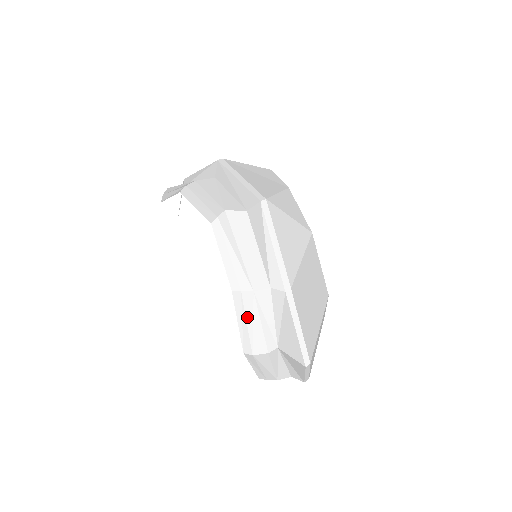
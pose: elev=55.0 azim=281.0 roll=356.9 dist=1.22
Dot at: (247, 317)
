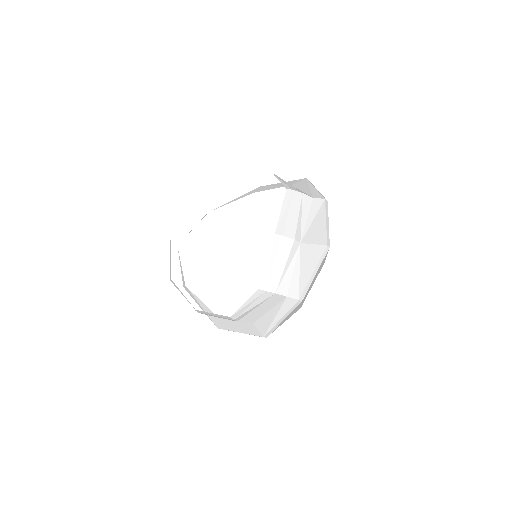
Dot at: (291, 207)
